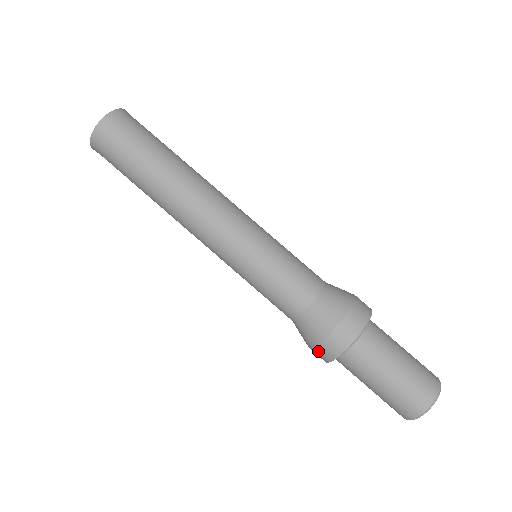
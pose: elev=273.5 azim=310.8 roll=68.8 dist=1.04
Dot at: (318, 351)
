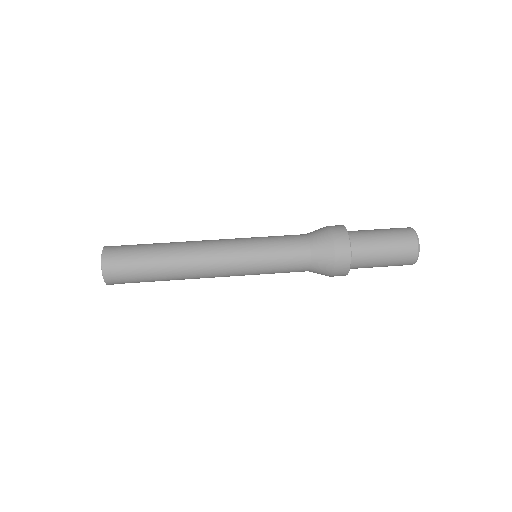
Dot at: (337, 239)
